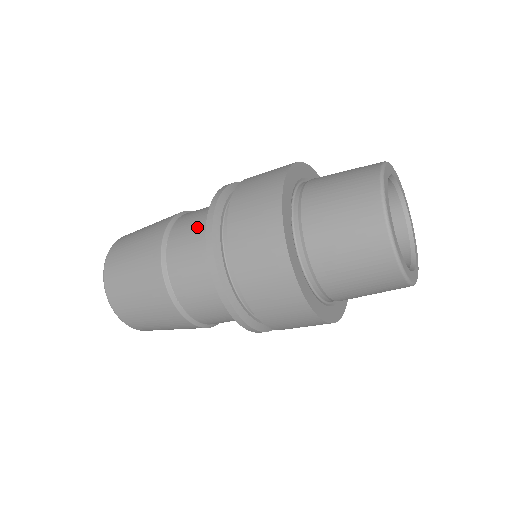
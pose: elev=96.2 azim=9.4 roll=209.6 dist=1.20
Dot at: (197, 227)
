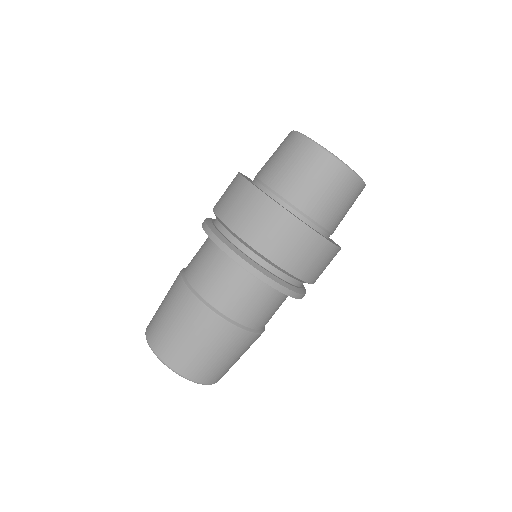
Dot at: (201, 249)
